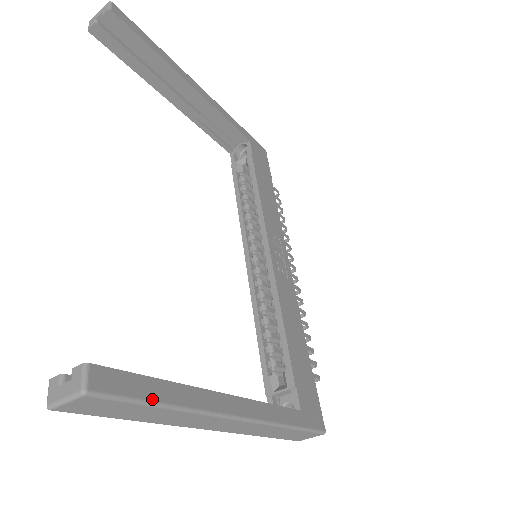
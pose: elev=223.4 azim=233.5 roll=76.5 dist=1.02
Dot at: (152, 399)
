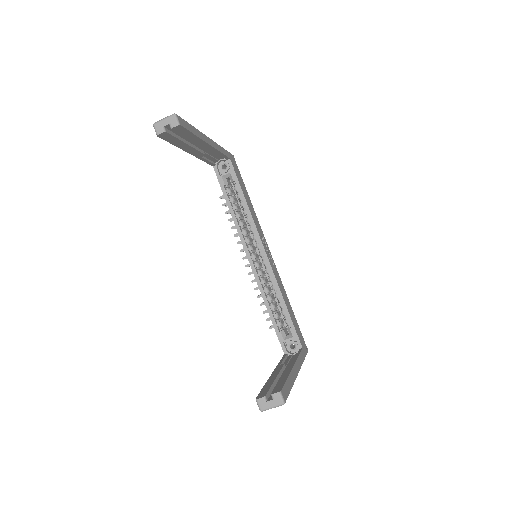
Dot at: (290, 389)
